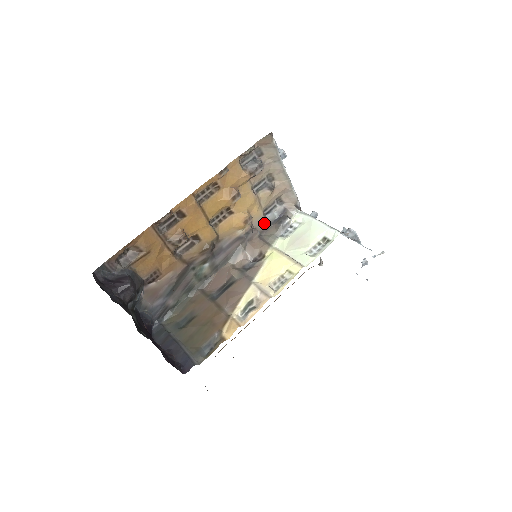
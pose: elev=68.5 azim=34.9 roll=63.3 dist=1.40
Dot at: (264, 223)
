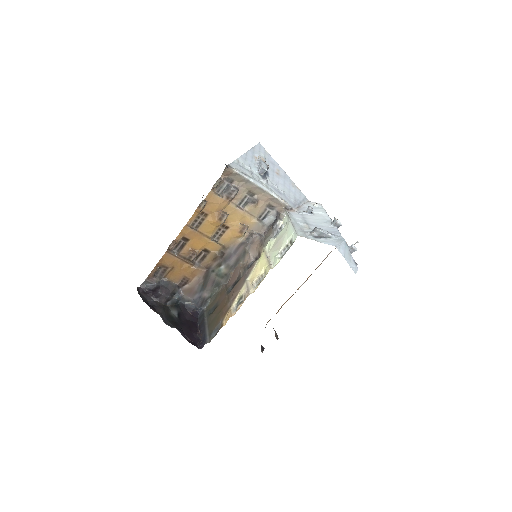
Dot at: (263, 226)
